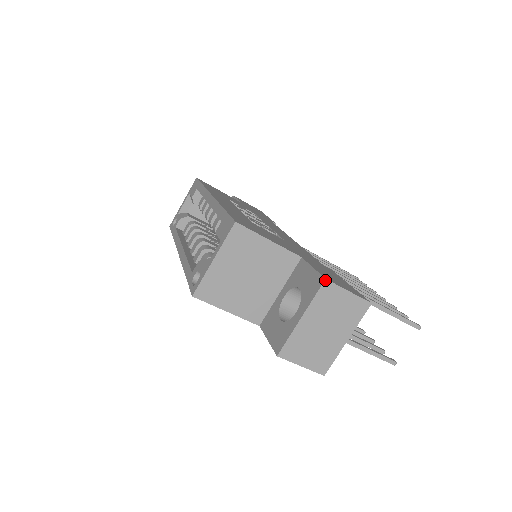
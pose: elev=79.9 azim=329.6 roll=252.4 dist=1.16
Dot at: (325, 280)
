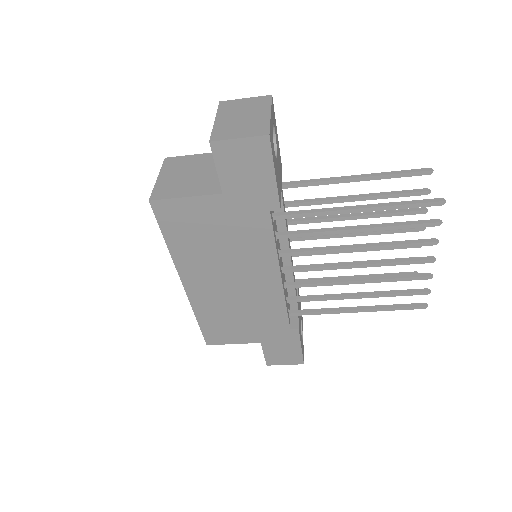
Dot at: (220, 102)
